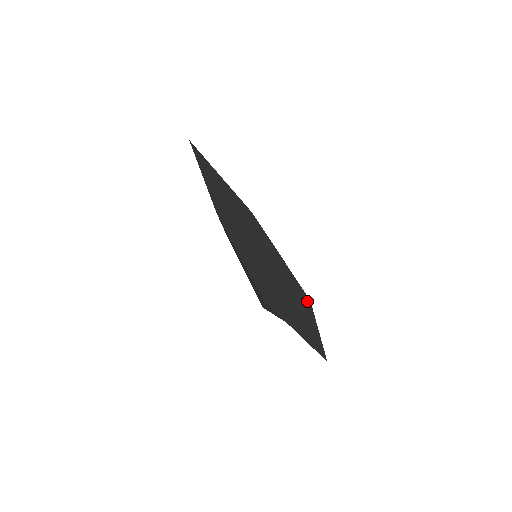
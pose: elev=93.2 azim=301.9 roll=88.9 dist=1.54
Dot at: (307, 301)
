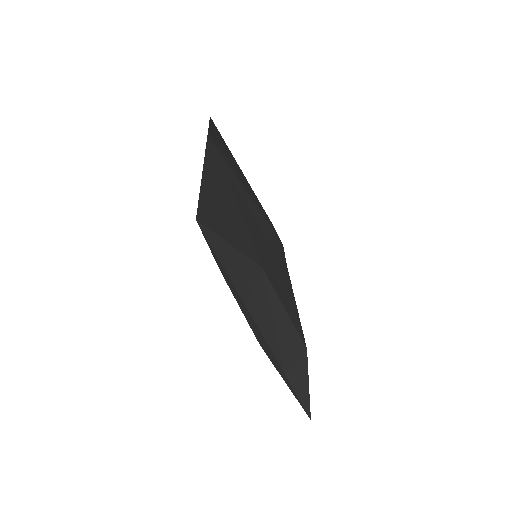
Dot at: (304, 352)
